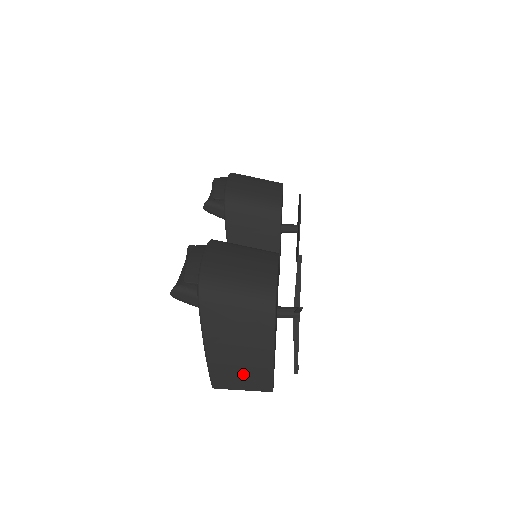
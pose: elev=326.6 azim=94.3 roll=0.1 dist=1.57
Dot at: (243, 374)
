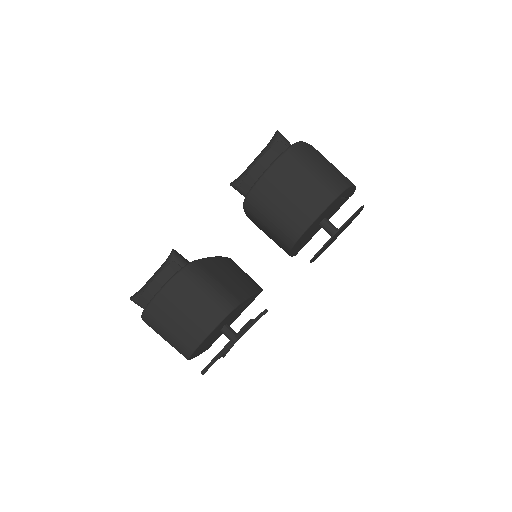
Dot at: occluded
